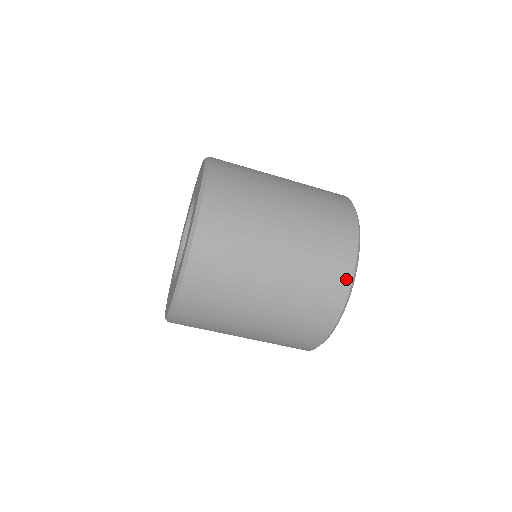
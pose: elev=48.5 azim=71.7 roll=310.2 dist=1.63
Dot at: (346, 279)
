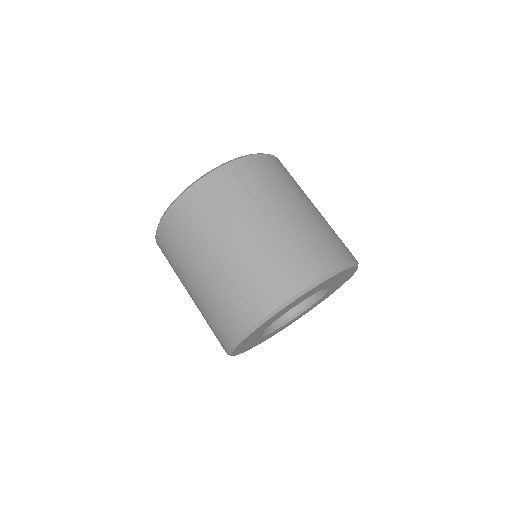
Dot at: occluded
